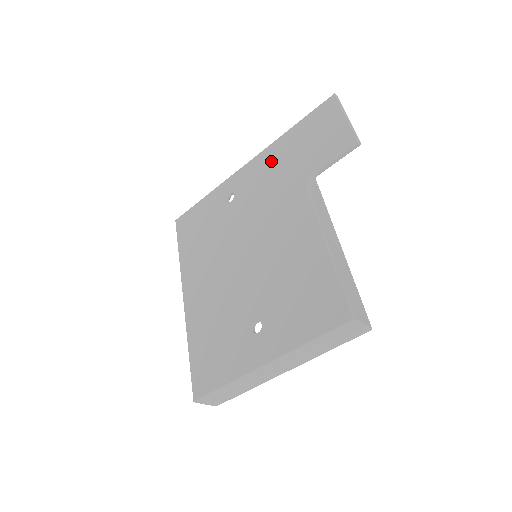
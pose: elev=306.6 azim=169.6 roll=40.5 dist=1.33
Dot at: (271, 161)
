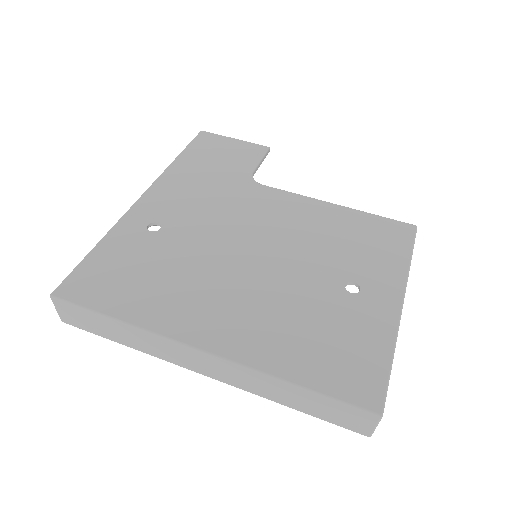
Dot at: (182, 182)
